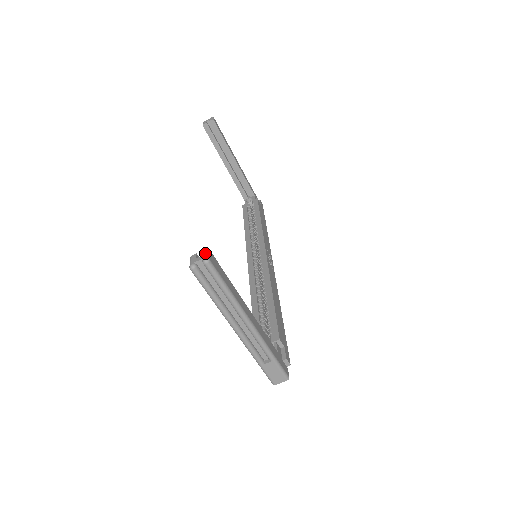
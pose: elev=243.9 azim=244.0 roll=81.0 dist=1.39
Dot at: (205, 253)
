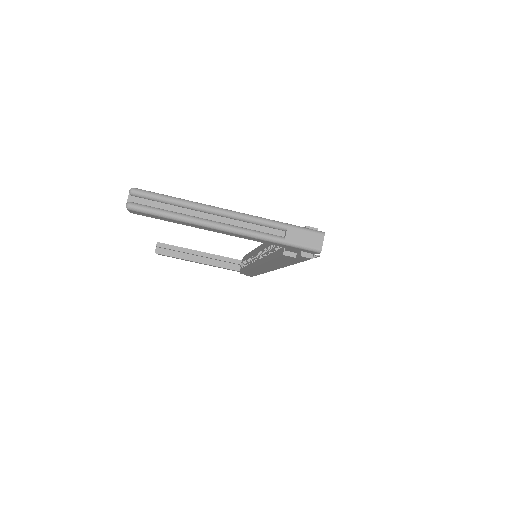
Dot at: occluded
